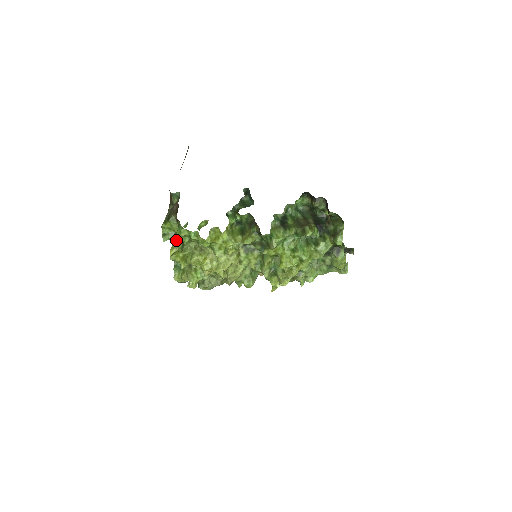
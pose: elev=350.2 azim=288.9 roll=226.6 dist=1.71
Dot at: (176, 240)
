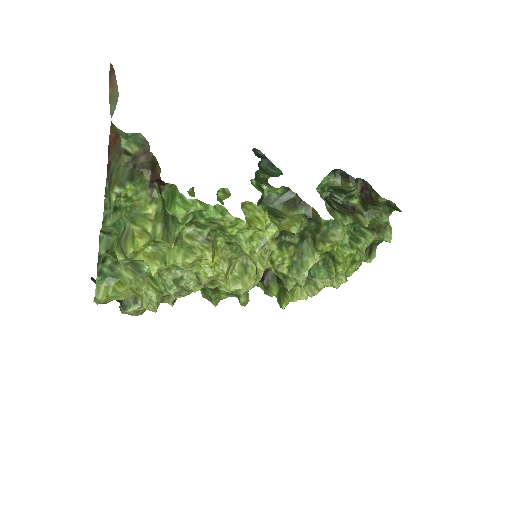
Dot at: (182, 218)
